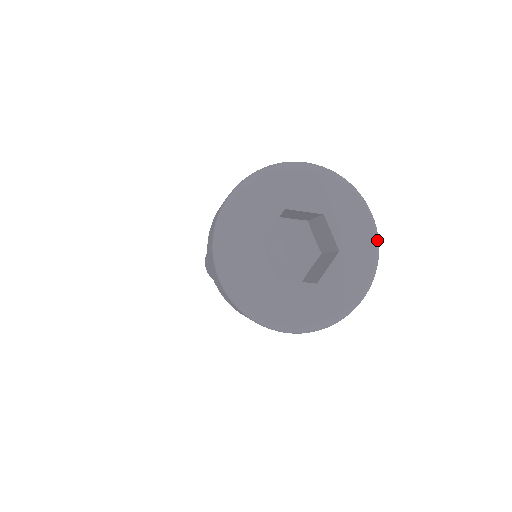
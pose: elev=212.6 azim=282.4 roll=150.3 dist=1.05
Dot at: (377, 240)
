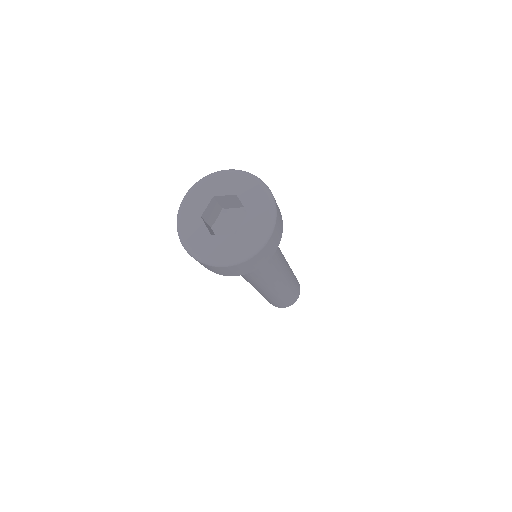
Dot at: (272, 202)
